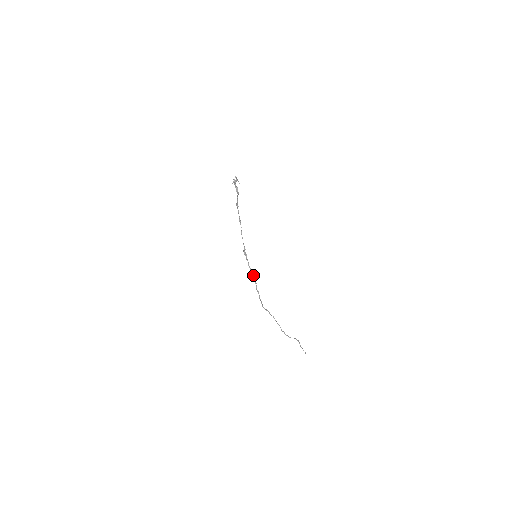
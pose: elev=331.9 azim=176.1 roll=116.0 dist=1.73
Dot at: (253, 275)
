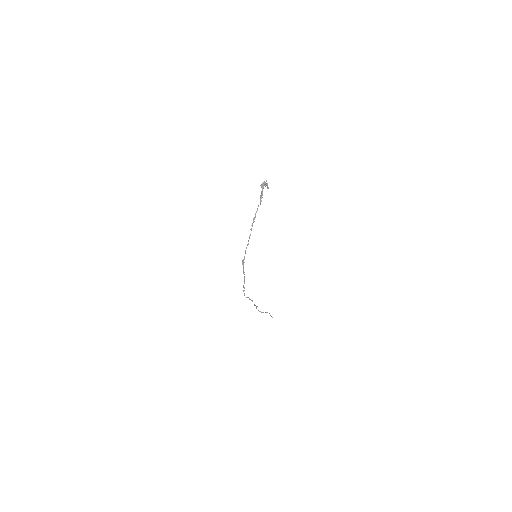
Dot at: occluded
